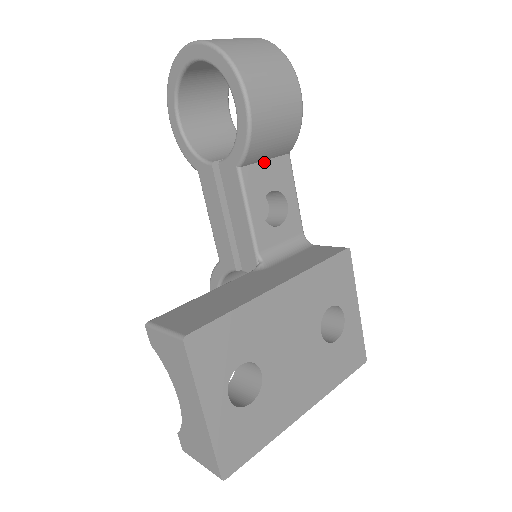
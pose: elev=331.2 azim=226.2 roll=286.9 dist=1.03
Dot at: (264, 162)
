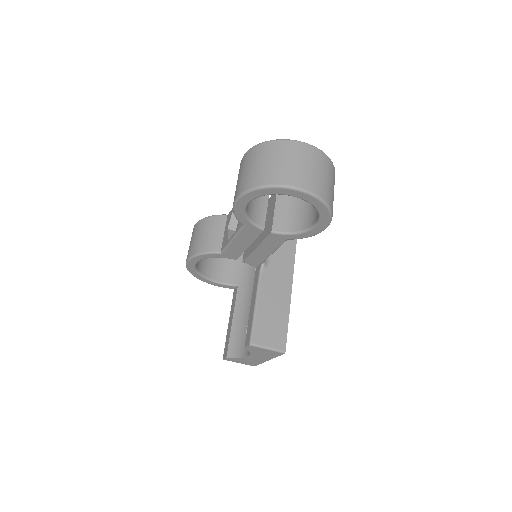
Dot at: occluded
